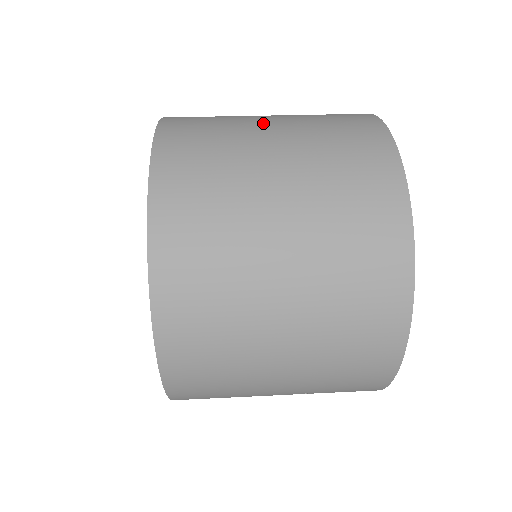
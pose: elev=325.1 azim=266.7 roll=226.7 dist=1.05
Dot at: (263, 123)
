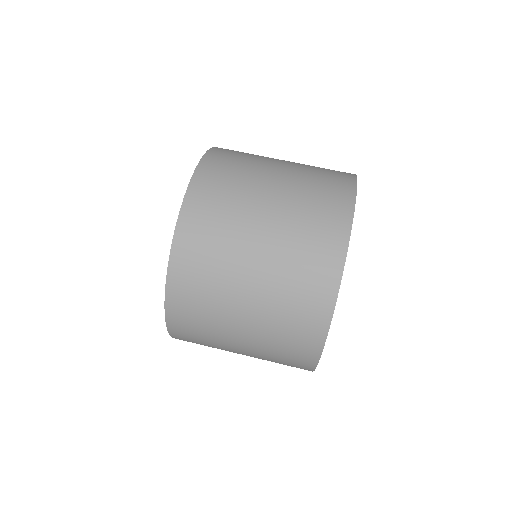
Dot at: (259, 216)
